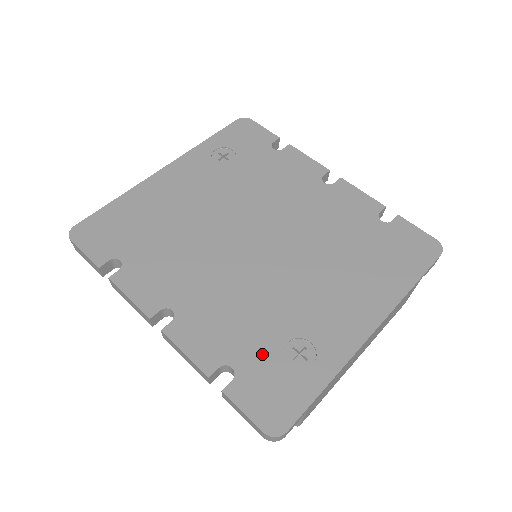
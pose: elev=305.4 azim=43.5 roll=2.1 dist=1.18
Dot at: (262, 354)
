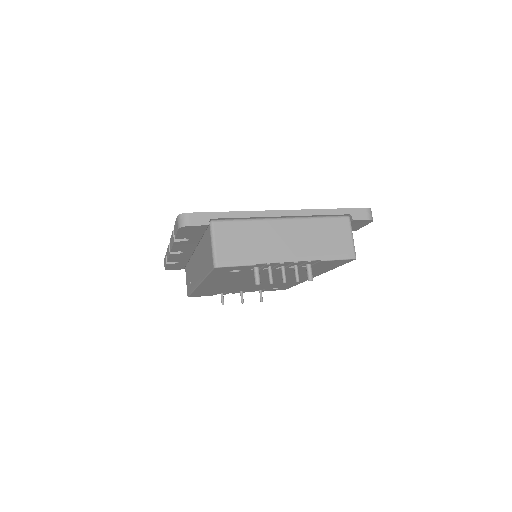
Dot at: occluded
